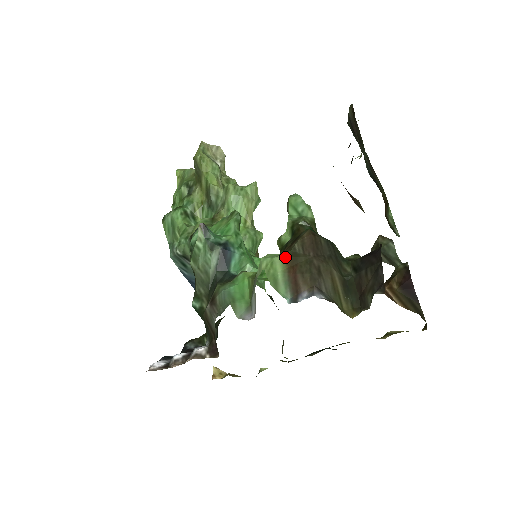
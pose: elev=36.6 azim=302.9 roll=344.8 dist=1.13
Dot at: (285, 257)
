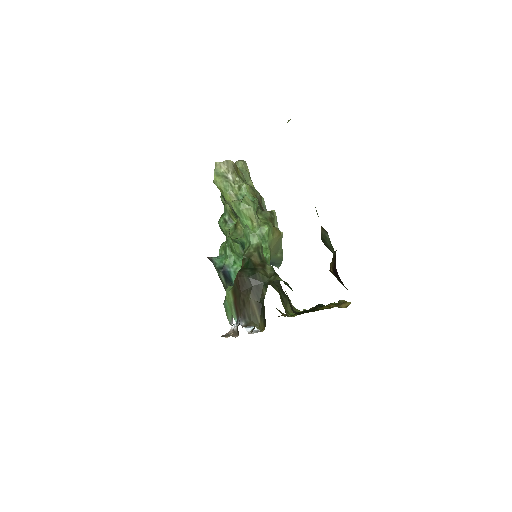
Dot at: (232, 291)
